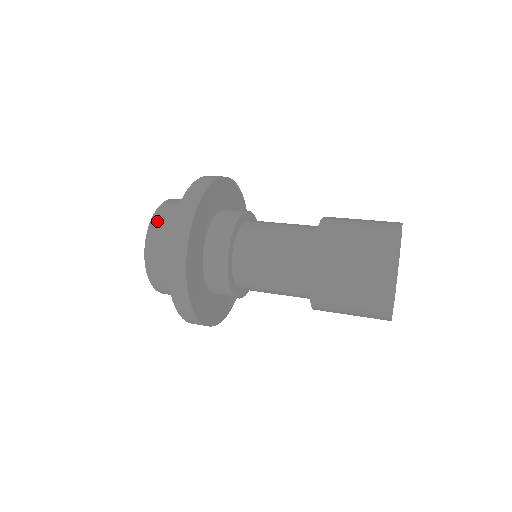
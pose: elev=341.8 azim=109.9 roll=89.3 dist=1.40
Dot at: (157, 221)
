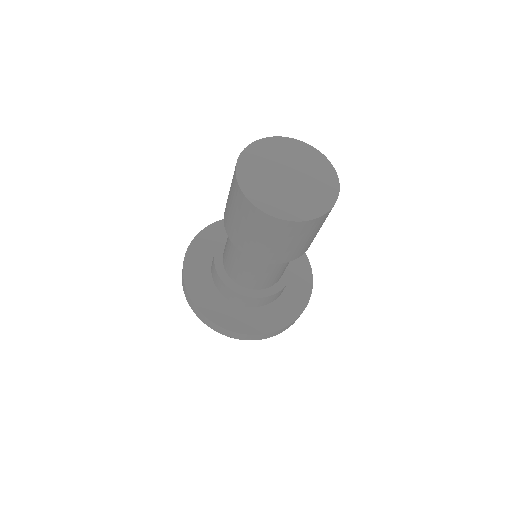
Dot at: occluded
